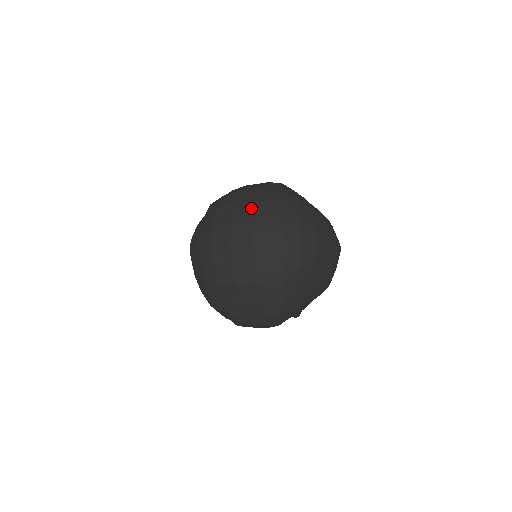
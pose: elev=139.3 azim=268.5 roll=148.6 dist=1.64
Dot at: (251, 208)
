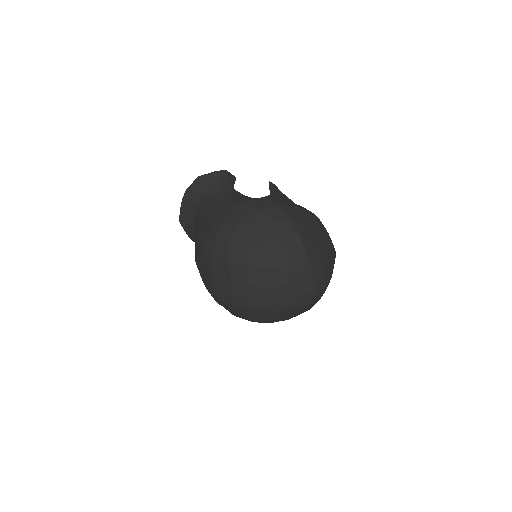
Dot at: (288, 291)
